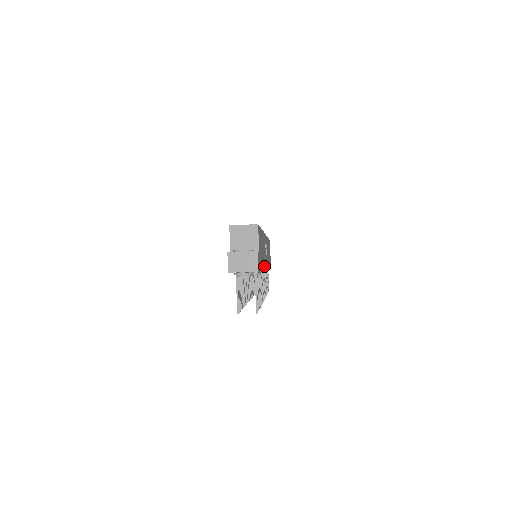
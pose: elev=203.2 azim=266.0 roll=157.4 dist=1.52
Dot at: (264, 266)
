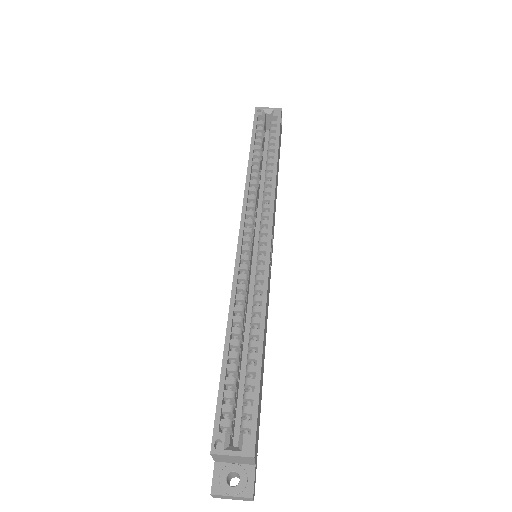
Dot at: occluded
